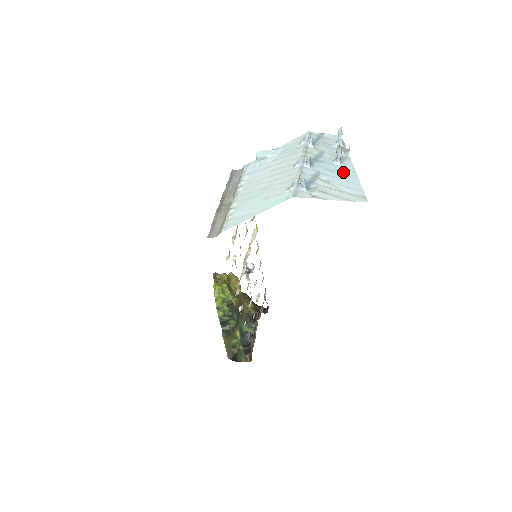
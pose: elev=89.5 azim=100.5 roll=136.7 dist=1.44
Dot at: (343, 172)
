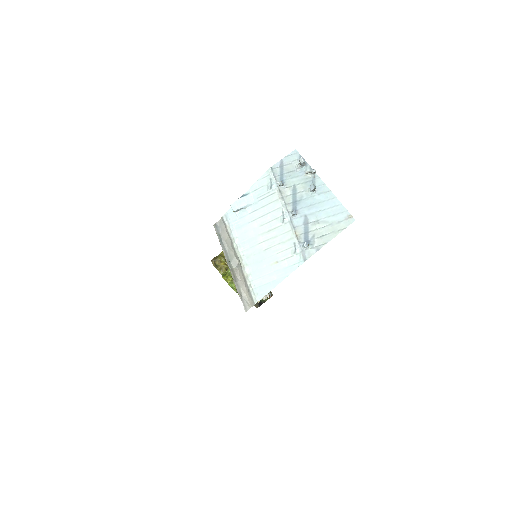
Dot at: (321, 199)
